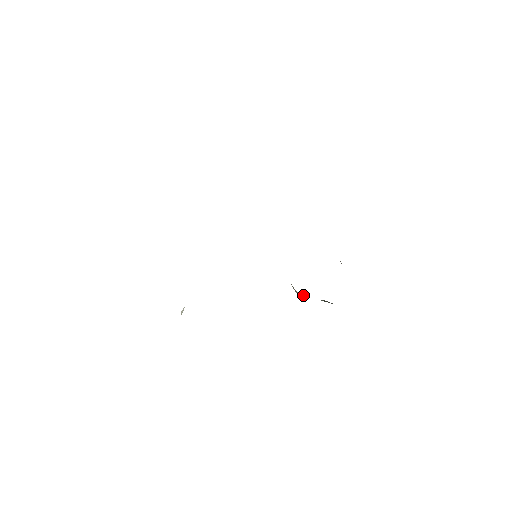
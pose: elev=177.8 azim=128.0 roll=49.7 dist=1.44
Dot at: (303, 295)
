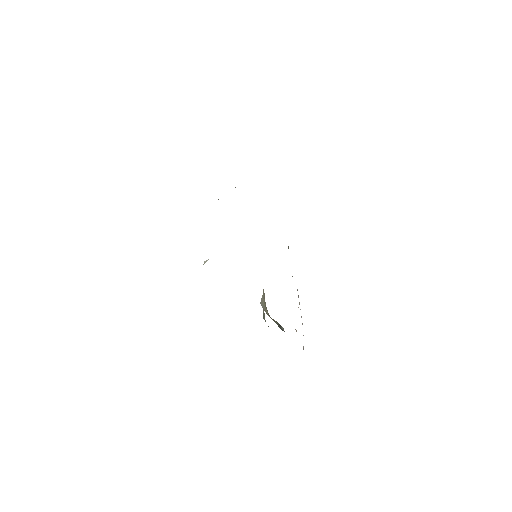
Dot at: occluded
